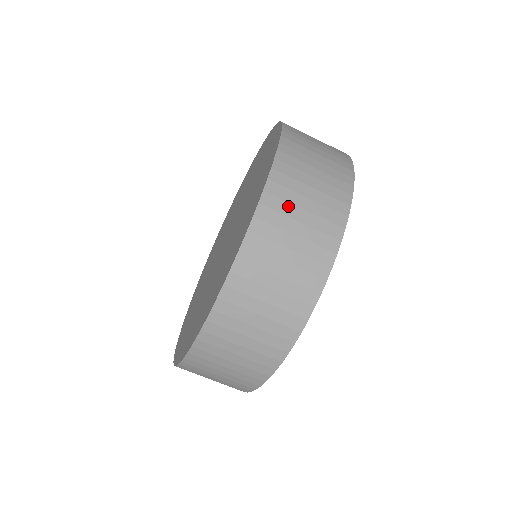
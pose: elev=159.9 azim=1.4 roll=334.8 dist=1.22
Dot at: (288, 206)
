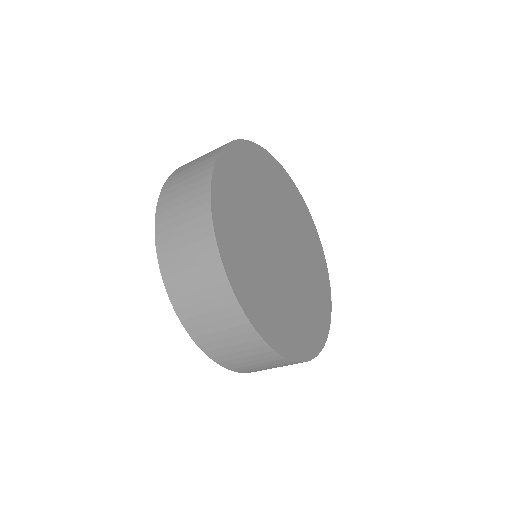
Dot at: (189, 164)
